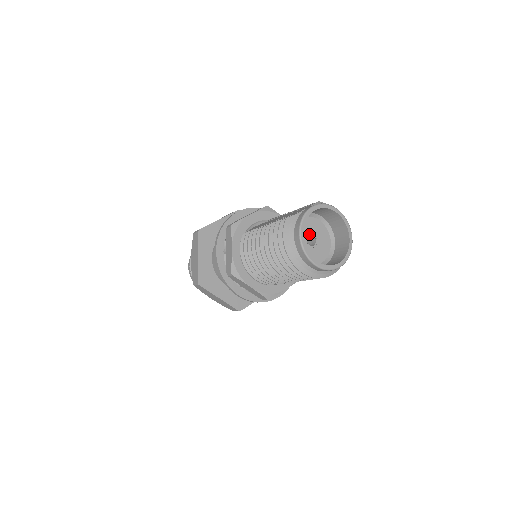
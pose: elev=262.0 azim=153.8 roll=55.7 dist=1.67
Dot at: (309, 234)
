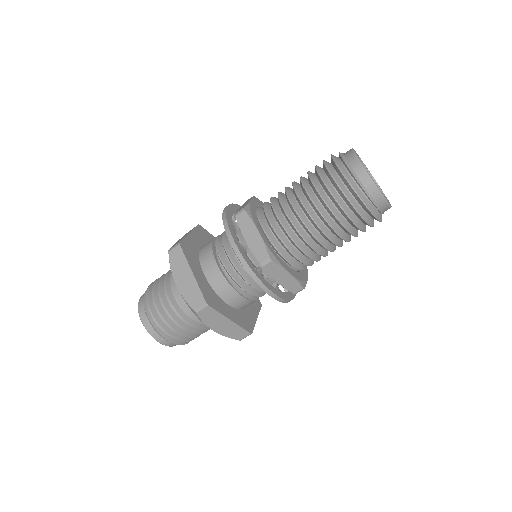
Dot at: occluded
